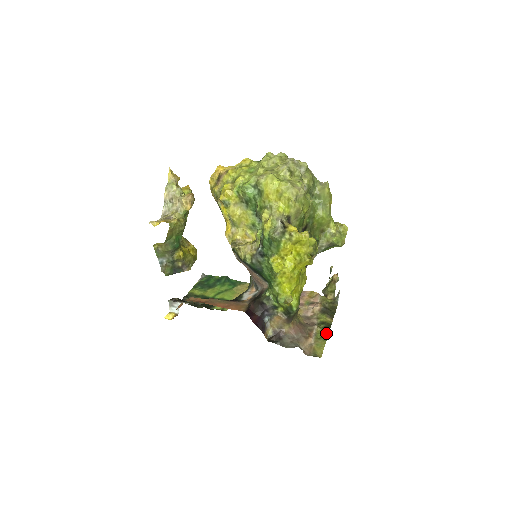
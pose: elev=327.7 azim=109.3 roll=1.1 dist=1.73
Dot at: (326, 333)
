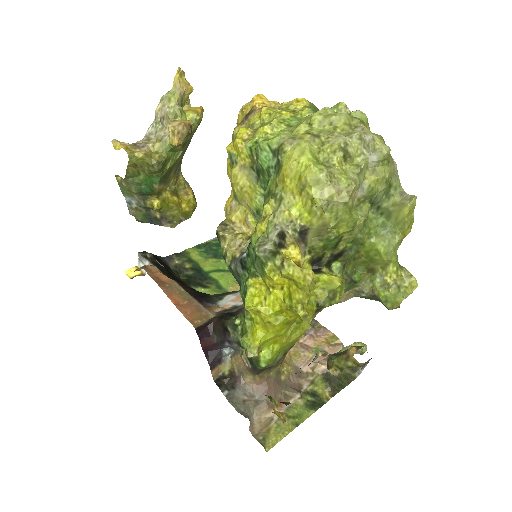
Dot at: (306, 414)
